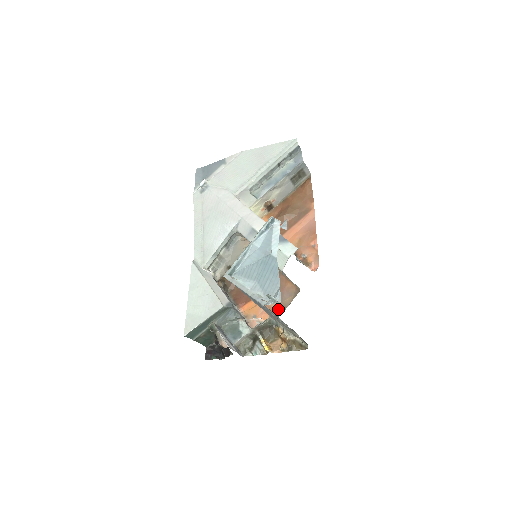
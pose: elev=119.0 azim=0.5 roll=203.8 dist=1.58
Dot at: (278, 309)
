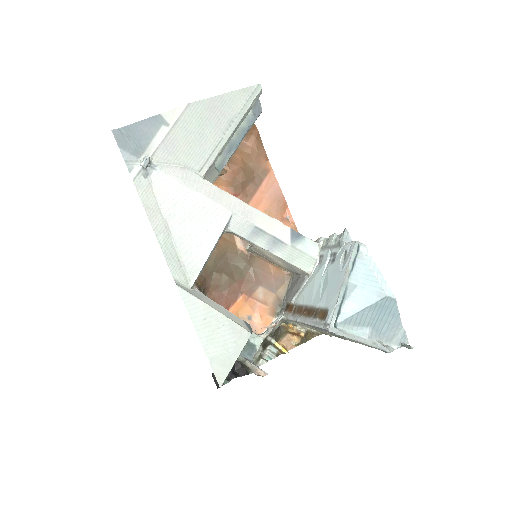
Dot at: (275, 302)
